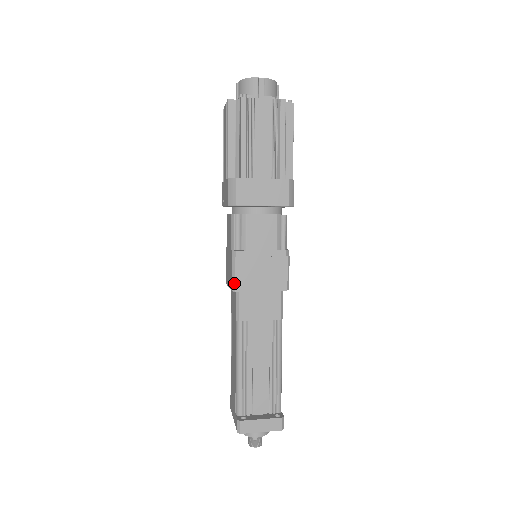
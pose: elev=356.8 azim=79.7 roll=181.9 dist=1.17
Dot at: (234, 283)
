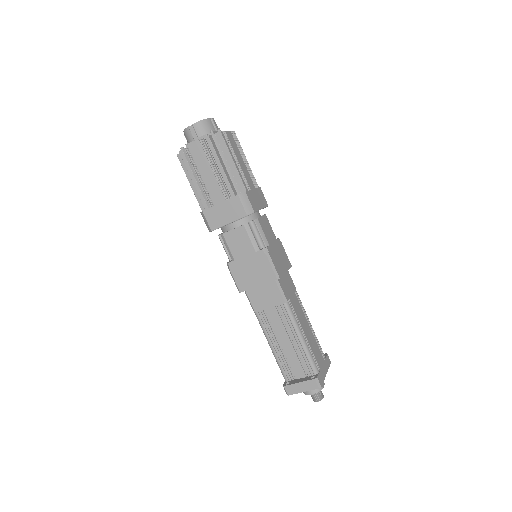
Dot at: (237, 287)
